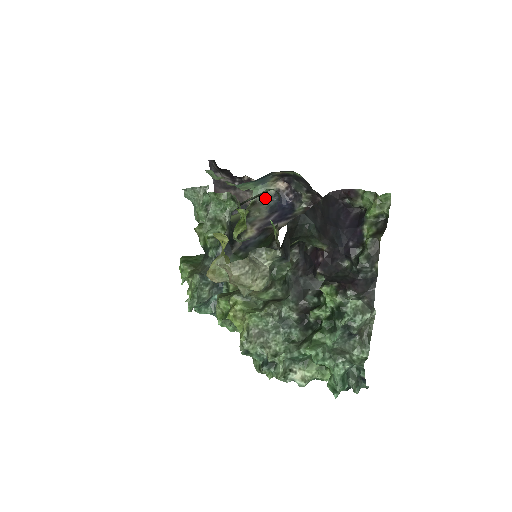
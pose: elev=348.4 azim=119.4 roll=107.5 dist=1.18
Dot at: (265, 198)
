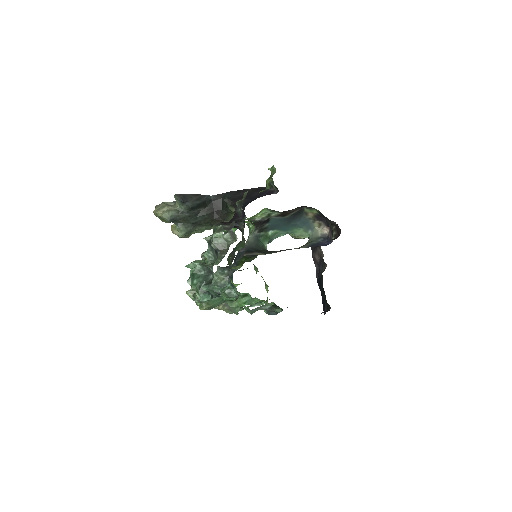
Dot at: (312, 240)
